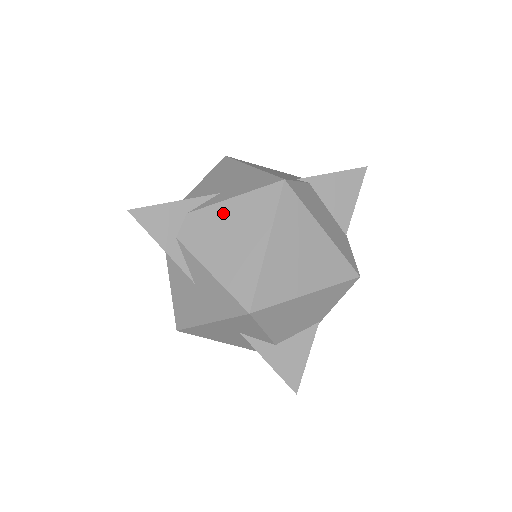
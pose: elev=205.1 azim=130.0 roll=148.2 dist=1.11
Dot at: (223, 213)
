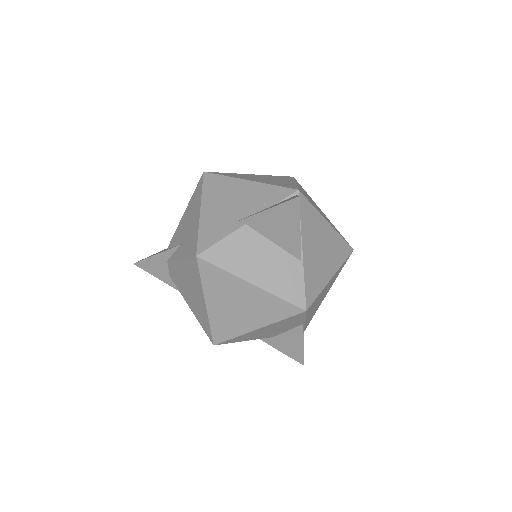
Dot at: (180, 269)
